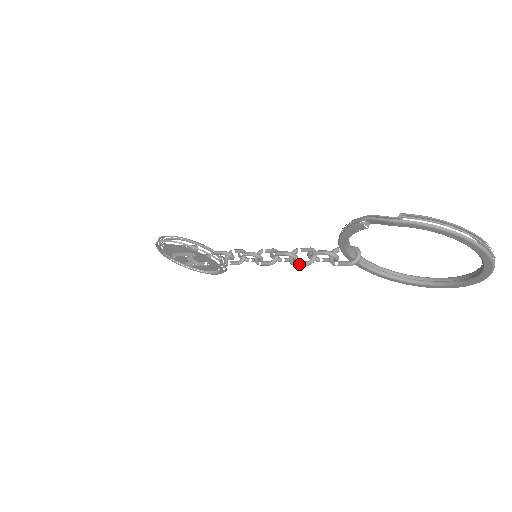
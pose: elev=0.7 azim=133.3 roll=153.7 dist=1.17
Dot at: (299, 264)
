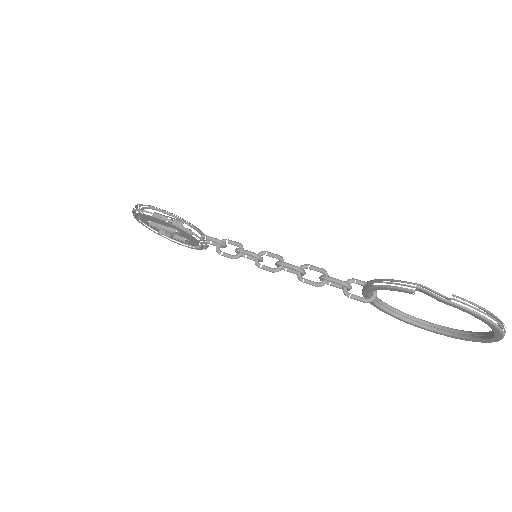
Dot at: (307, 282)
